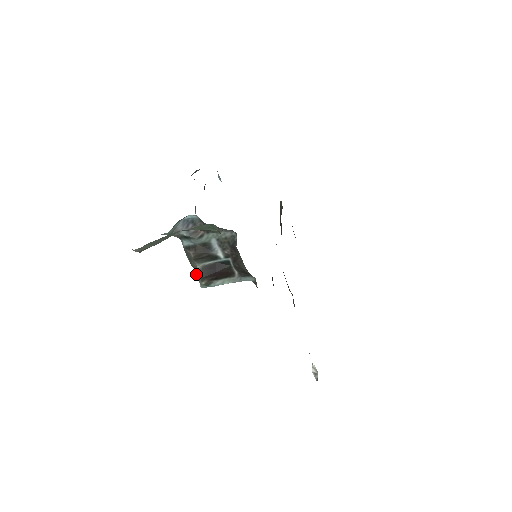
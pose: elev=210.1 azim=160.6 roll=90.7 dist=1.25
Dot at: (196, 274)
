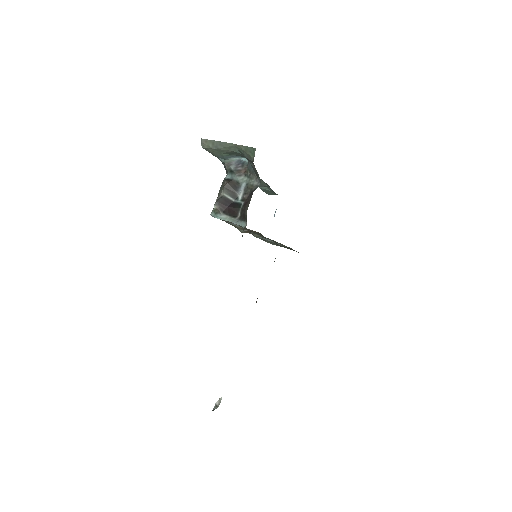
Dot at: occluded
